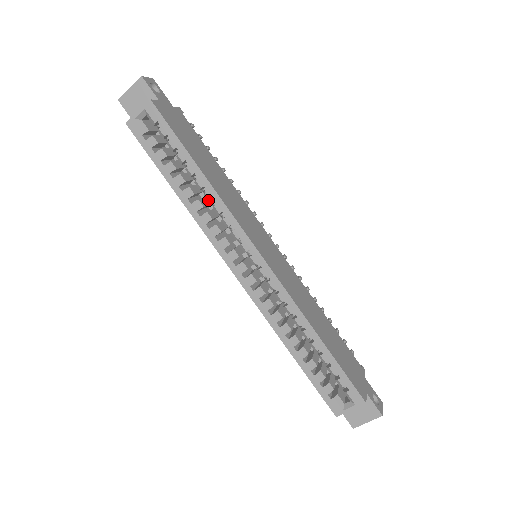
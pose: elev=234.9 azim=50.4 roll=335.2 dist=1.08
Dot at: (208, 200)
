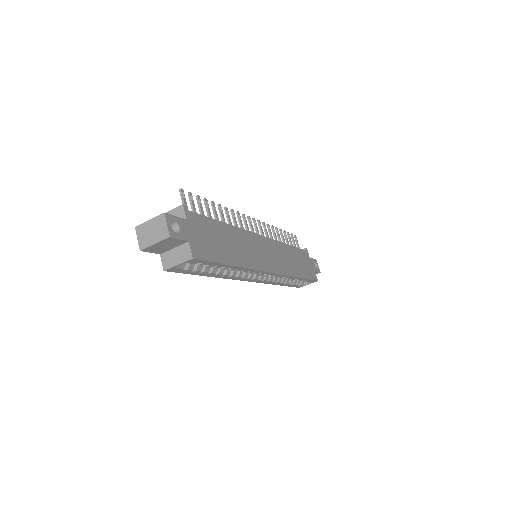
Dot at: (237, 270)
